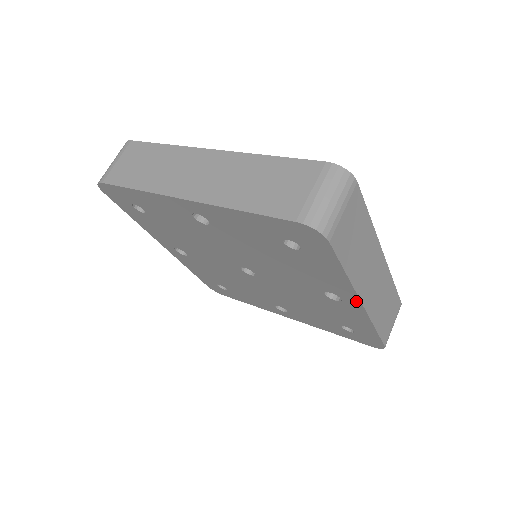
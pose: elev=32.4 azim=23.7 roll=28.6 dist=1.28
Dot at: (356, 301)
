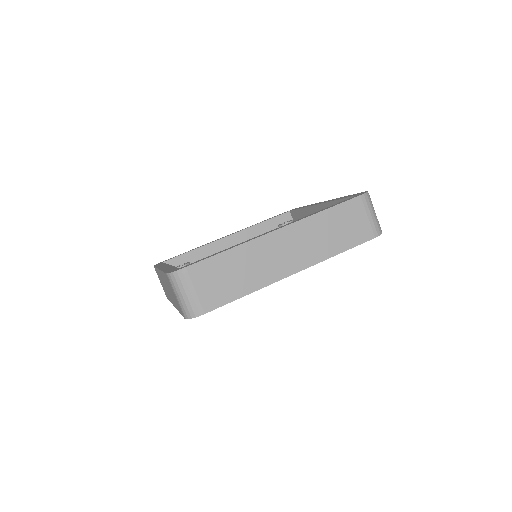
Dot at: occluded
